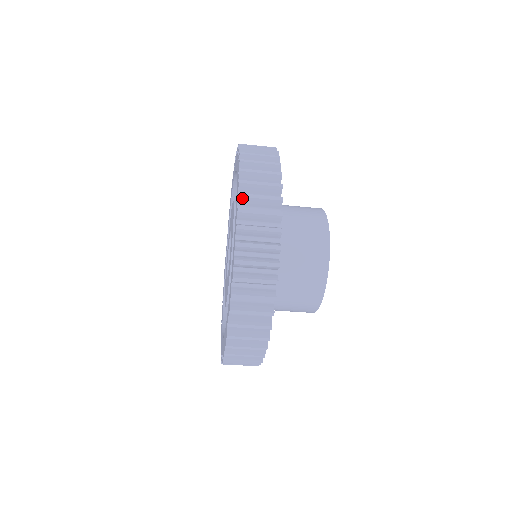
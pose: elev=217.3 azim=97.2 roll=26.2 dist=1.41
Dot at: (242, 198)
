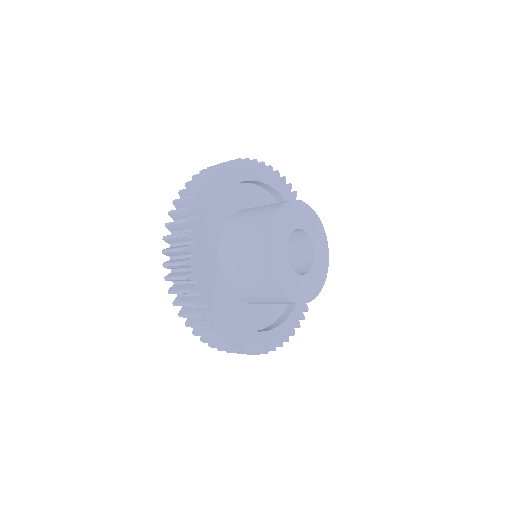
Dot at: occluded
